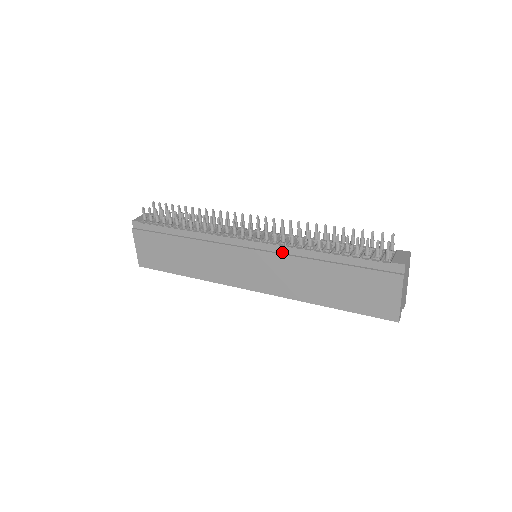
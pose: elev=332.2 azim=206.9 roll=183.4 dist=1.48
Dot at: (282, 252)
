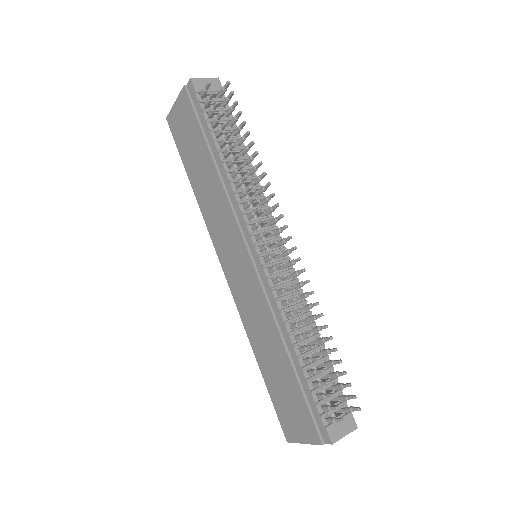
Dot at: (269, 297)
